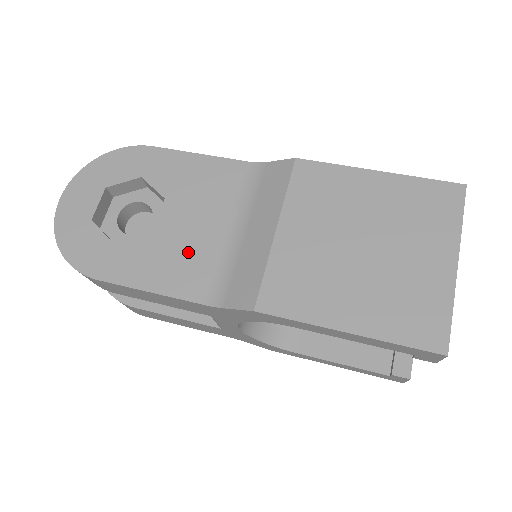
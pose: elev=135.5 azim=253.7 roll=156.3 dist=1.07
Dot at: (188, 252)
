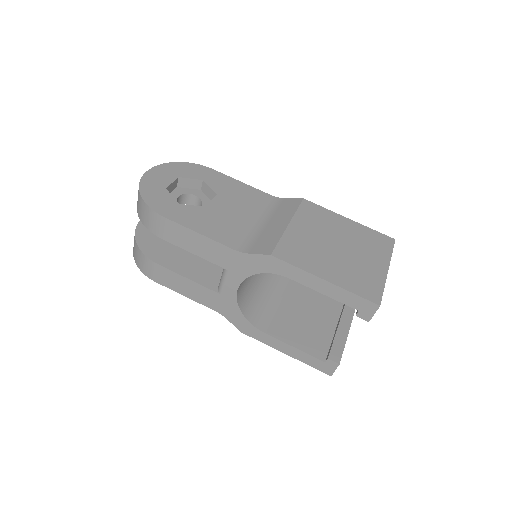
Dot at: (228, 223)
